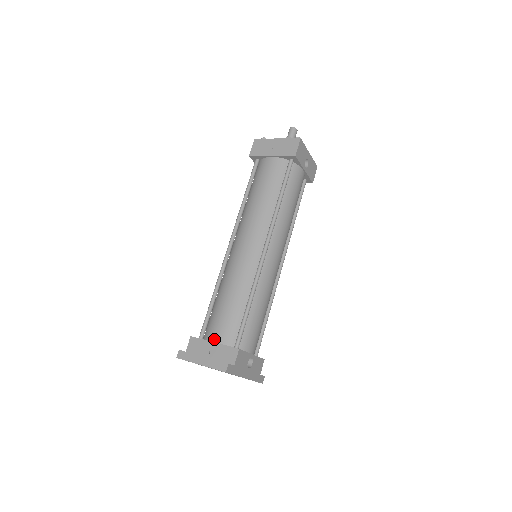
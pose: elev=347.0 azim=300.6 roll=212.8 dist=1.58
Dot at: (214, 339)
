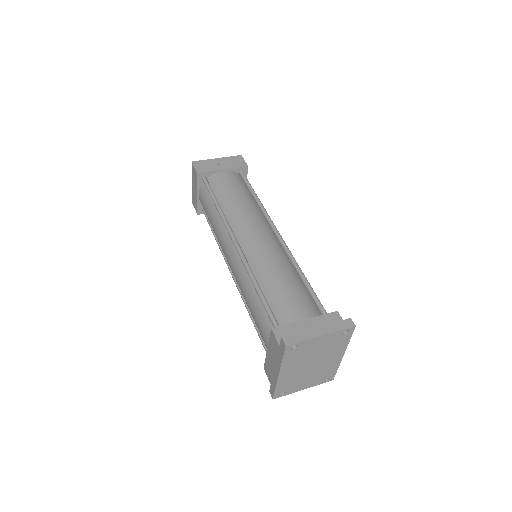
Dot at: (301, 318)
